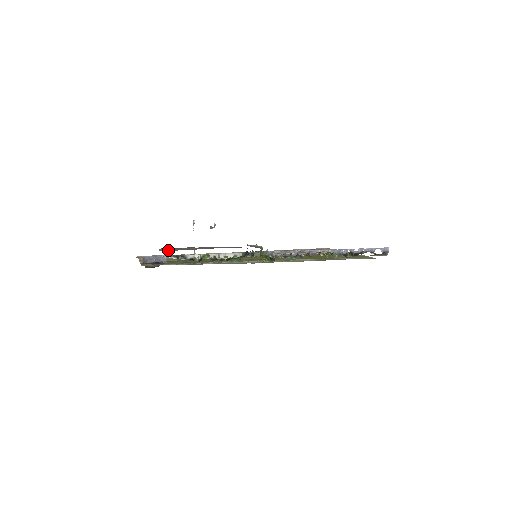
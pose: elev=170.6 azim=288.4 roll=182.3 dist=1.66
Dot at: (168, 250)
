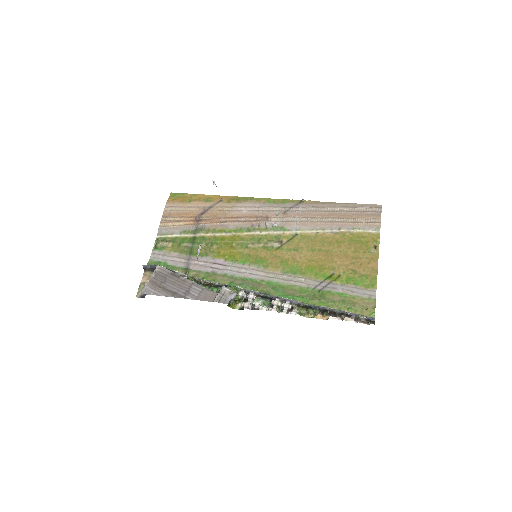
Dot at: (149, 291)
